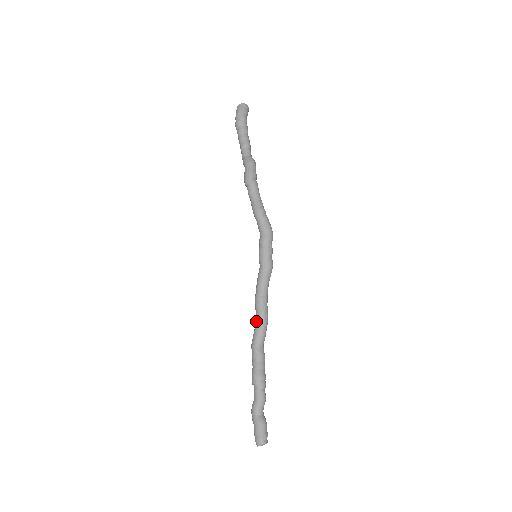
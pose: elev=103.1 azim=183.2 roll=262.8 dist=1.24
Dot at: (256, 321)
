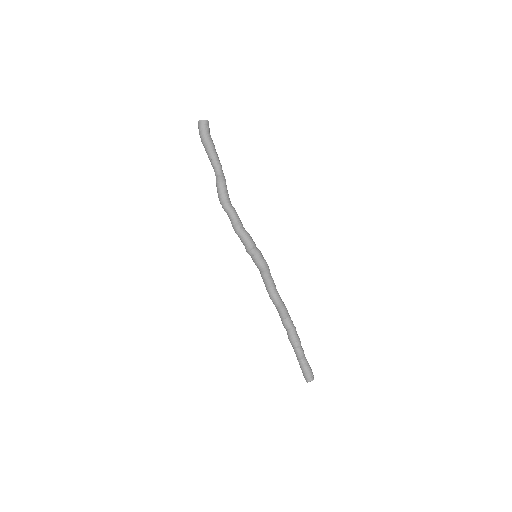
Dot at: occluded
